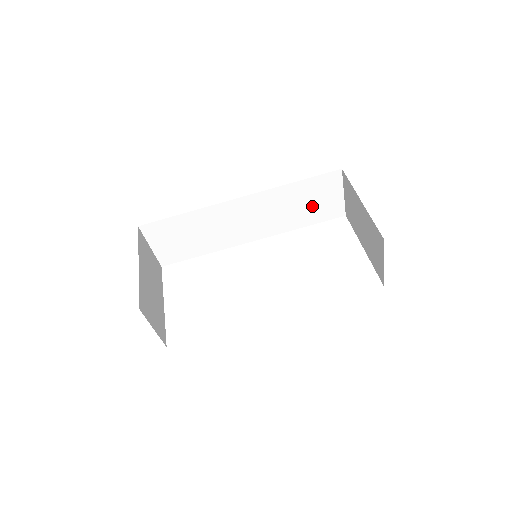
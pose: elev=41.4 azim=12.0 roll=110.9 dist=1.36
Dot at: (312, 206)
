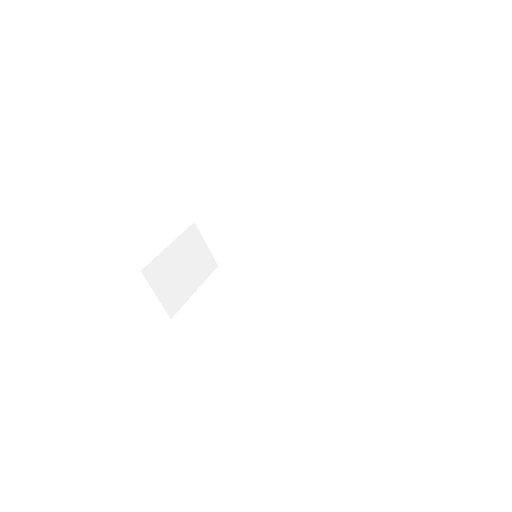
Dot at: (336, 223)
